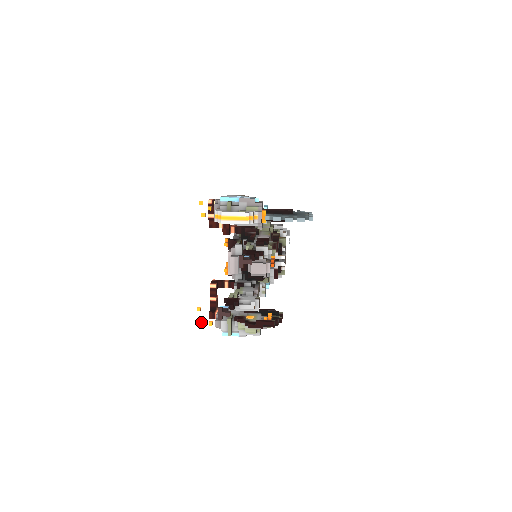
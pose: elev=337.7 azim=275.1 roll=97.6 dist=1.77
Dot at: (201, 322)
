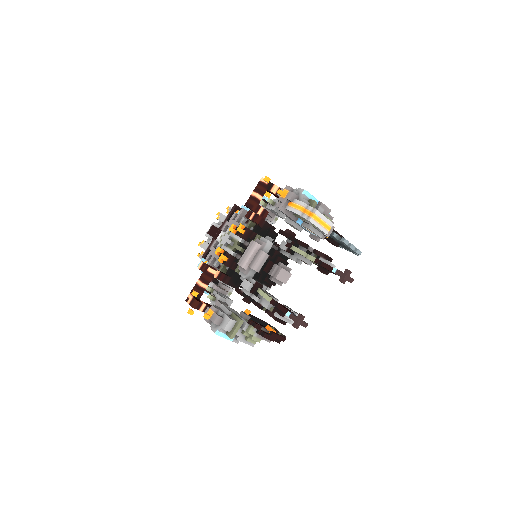
Dot at: occluded
